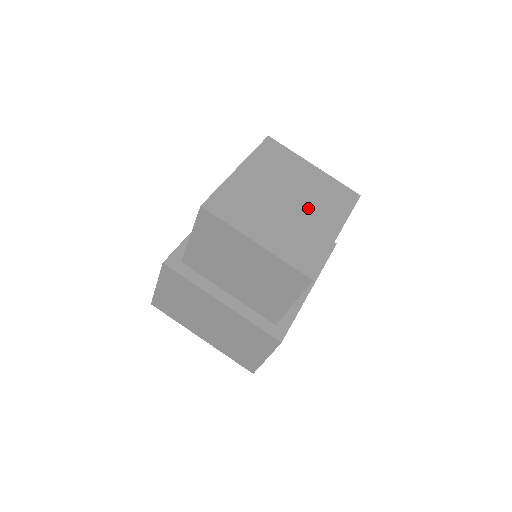
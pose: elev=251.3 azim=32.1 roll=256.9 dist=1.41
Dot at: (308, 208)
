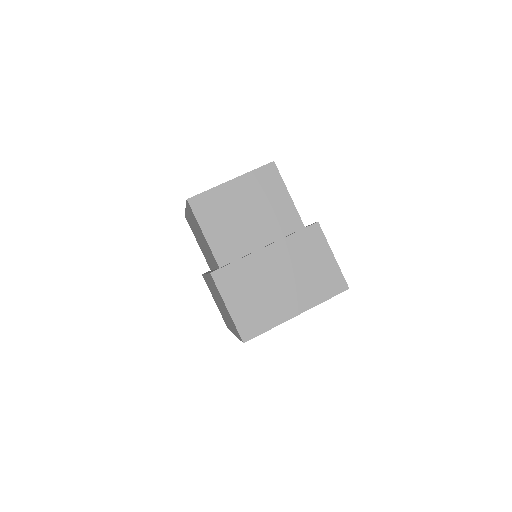
Dot at: occluded
